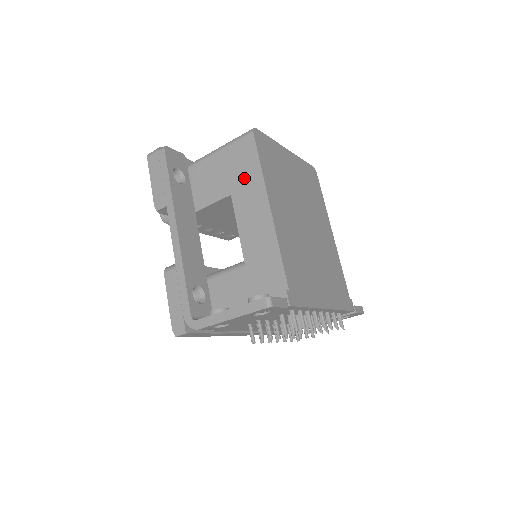
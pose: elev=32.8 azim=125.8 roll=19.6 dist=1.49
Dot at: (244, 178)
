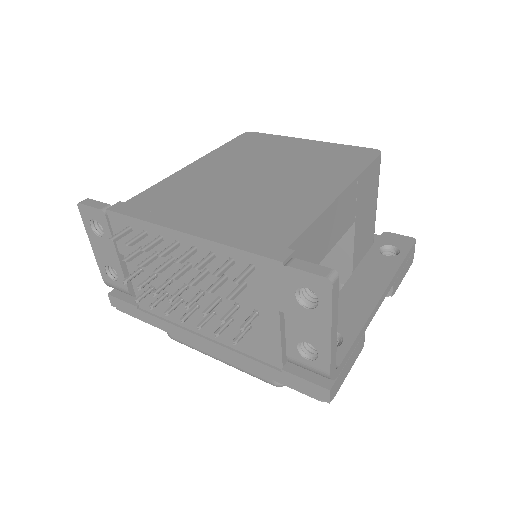
Dot at: occluded
